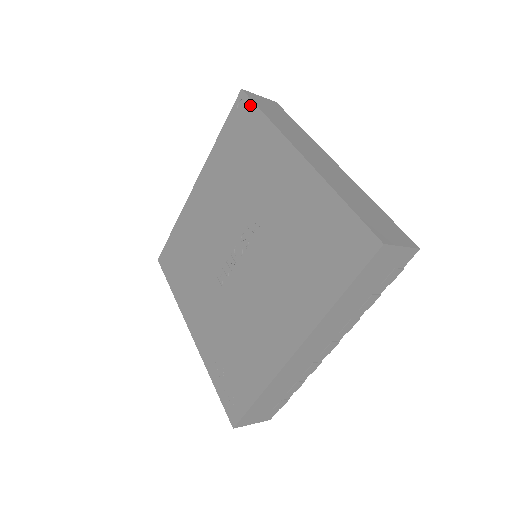
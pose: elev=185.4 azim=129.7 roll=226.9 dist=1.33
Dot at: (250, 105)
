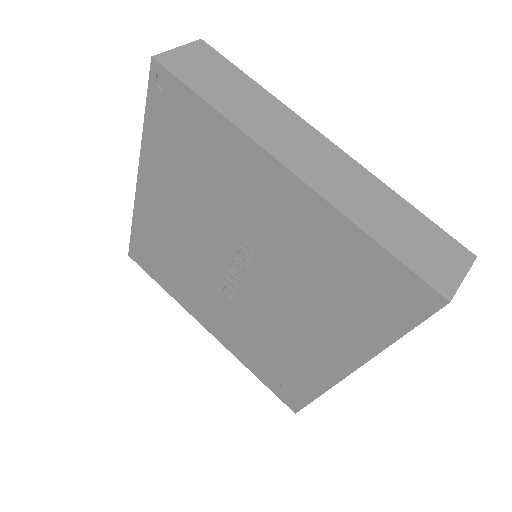
Dot at: (178, 86)
